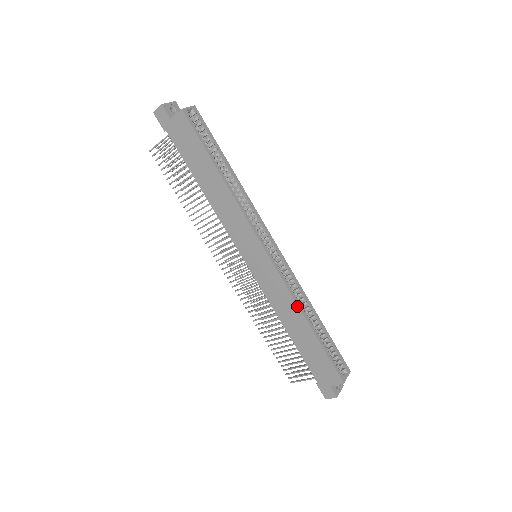
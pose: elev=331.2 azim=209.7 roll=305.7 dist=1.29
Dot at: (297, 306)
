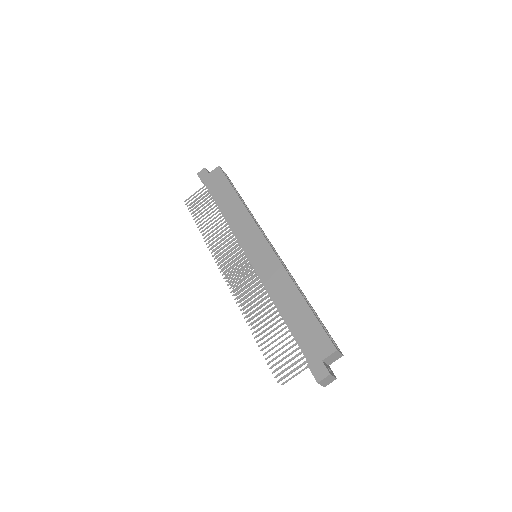
Dot at: (290, 279)
